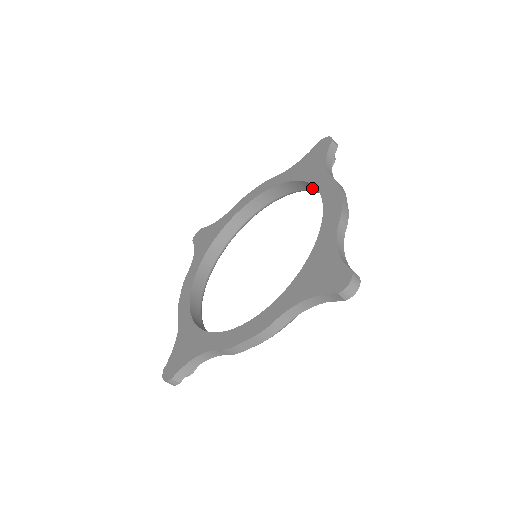
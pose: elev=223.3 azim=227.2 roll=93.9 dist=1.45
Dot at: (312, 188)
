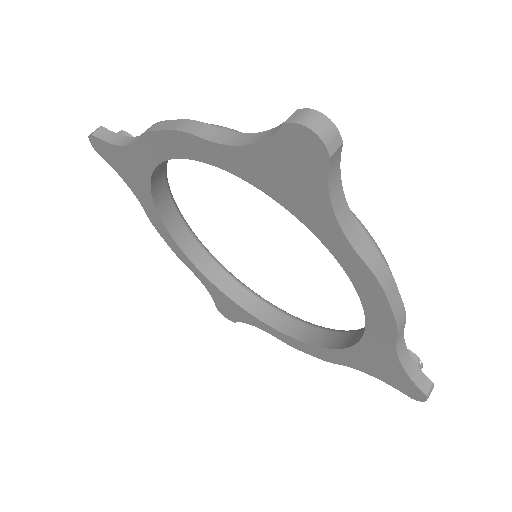
Dot at: occluded
